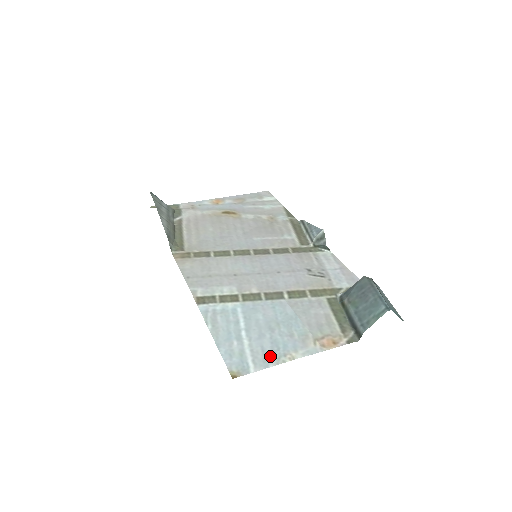
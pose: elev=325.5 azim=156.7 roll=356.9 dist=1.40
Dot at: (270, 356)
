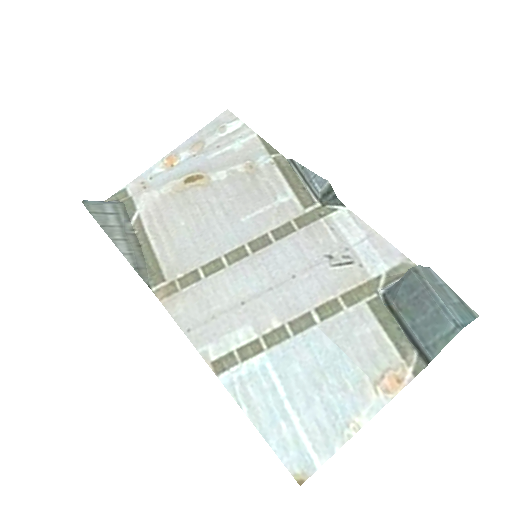
Dot at: (331, 433)
